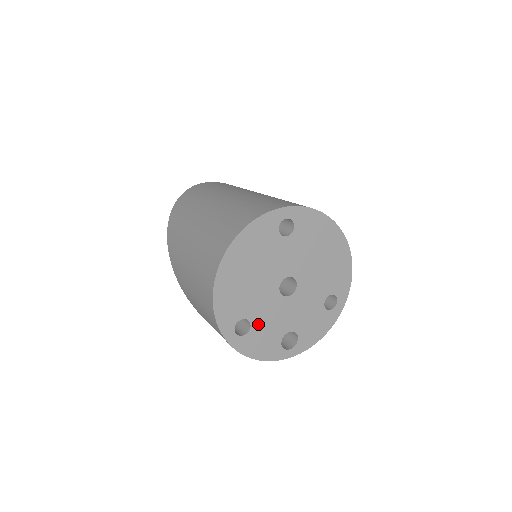
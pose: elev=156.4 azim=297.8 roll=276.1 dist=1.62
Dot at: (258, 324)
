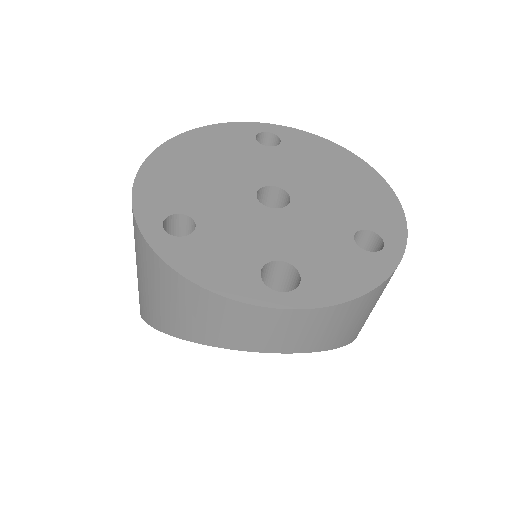
Dot at: (211, 230)
